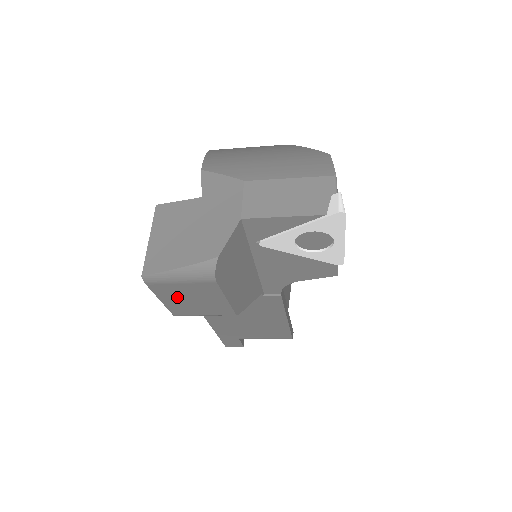
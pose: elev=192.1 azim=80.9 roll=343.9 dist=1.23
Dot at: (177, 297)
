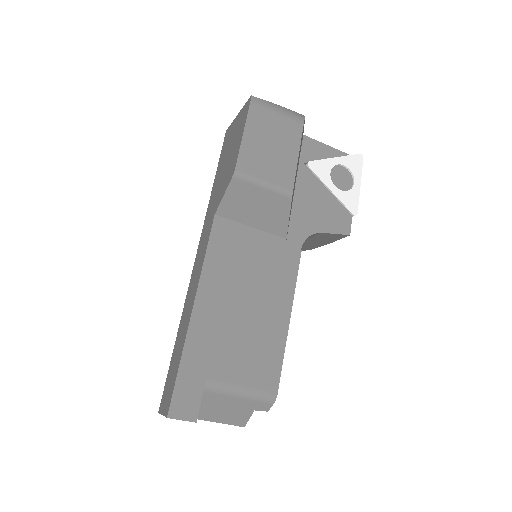
Dot at: (261, 135)
